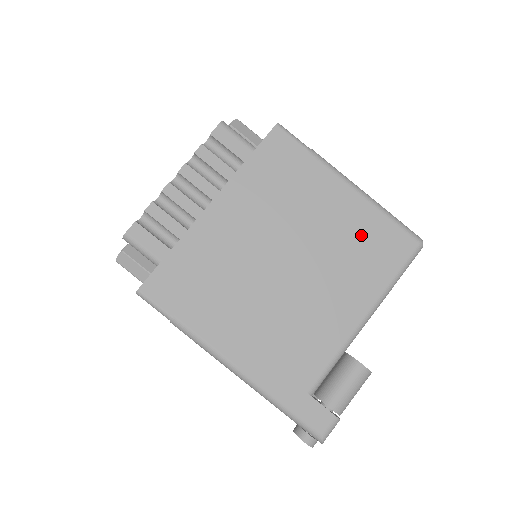
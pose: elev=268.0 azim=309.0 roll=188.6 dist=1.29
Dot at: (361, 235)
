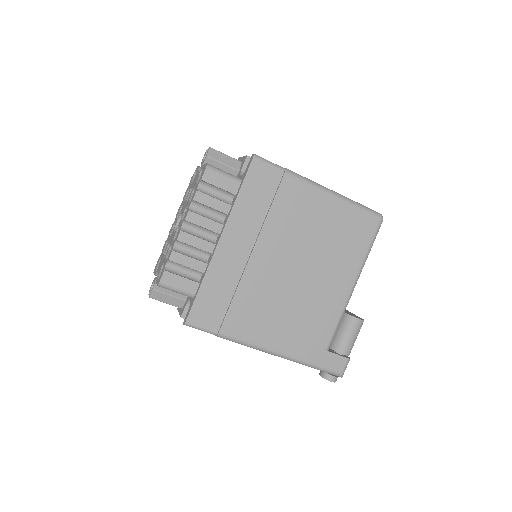
Dot at: (338, 227)
